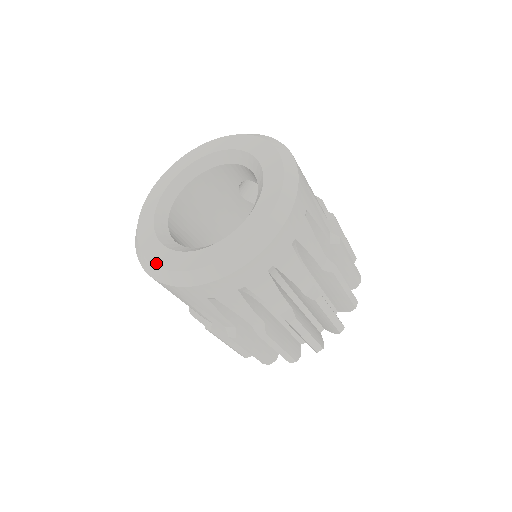
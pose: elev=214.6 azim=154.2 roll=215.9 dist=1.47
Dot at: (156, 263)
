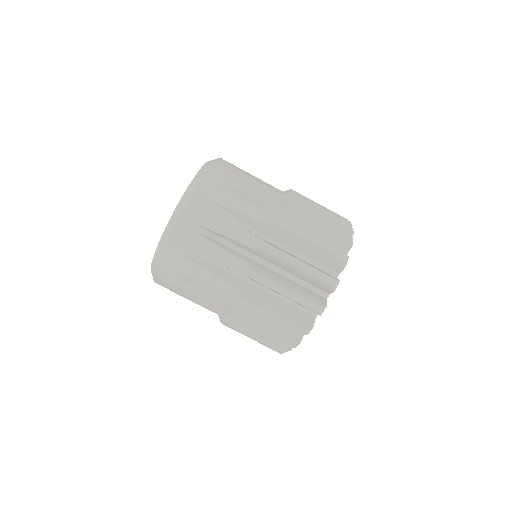
Dot at: (152, 261)
